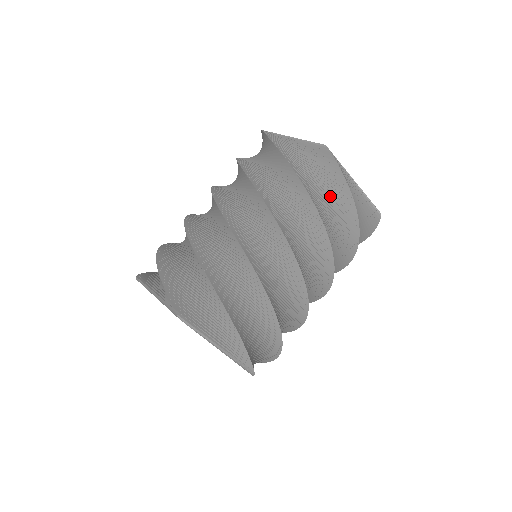
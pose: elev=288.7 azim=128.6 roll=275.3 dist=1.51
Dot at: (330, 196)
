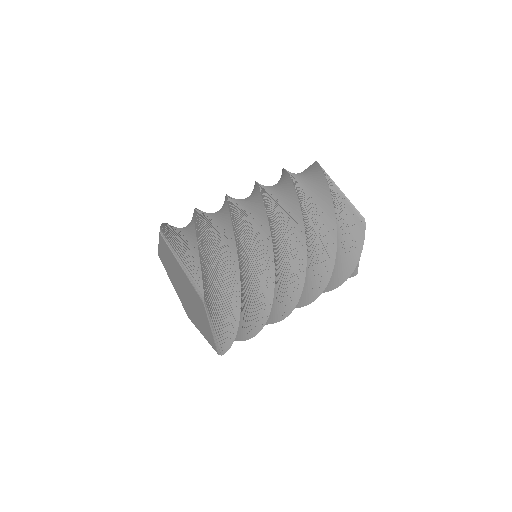
Dot at: (343, 254)
